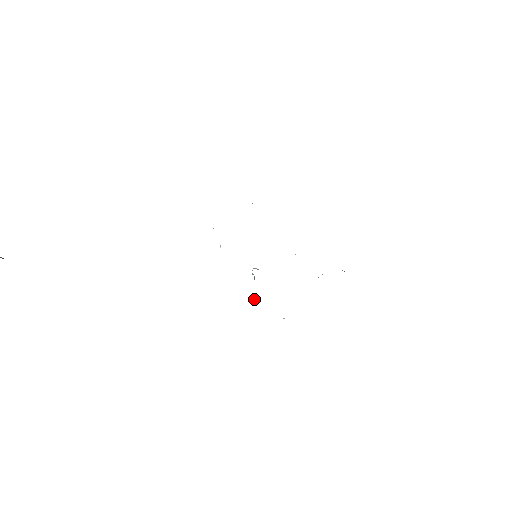
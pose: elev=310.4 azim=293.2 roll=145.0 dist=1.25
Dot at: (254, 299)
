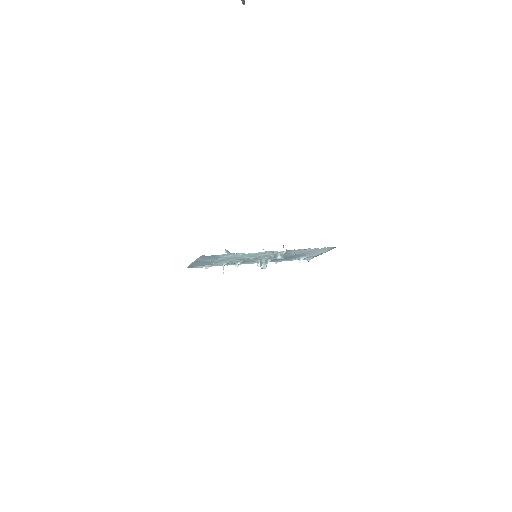
Dot at: (282, 255)
